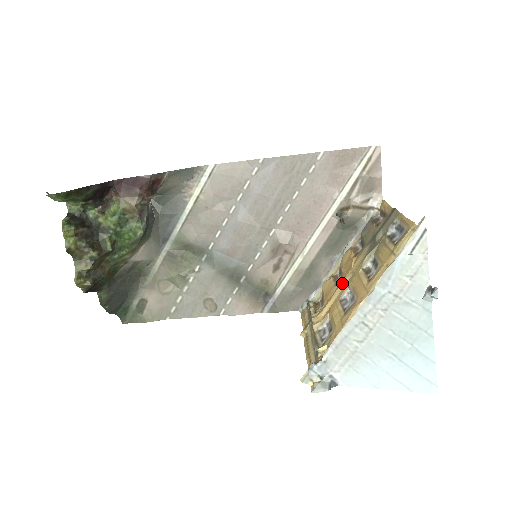
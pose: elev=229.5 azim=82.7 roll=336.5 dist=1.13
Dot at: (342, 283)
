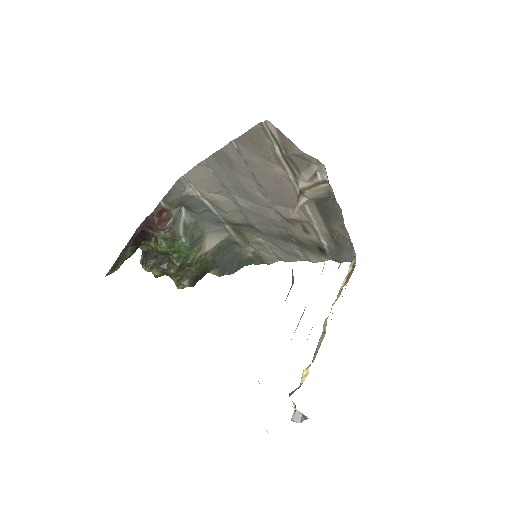
Dot at: occluded
